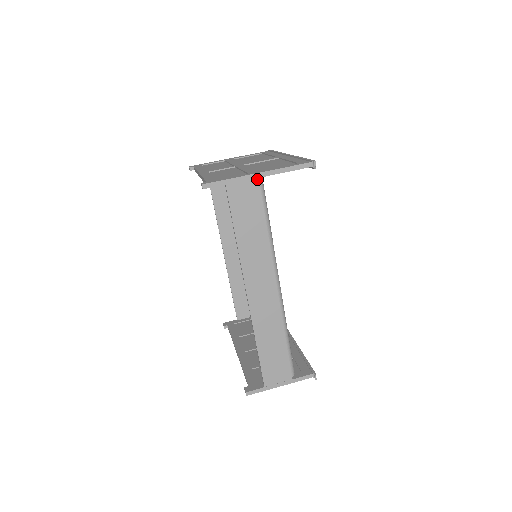
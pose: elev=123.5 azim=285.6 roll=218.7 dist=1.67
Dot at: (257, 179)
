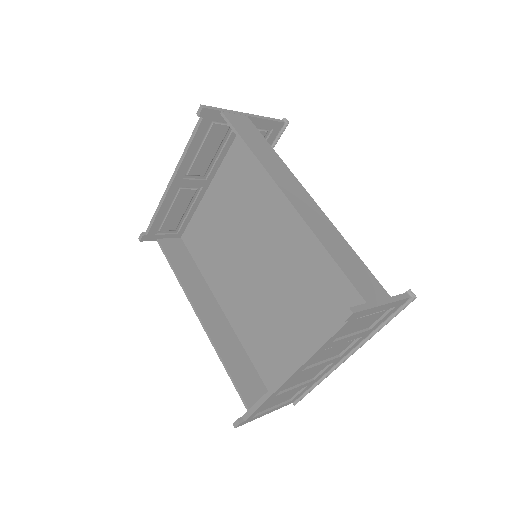
Dot at: (246, 116)
